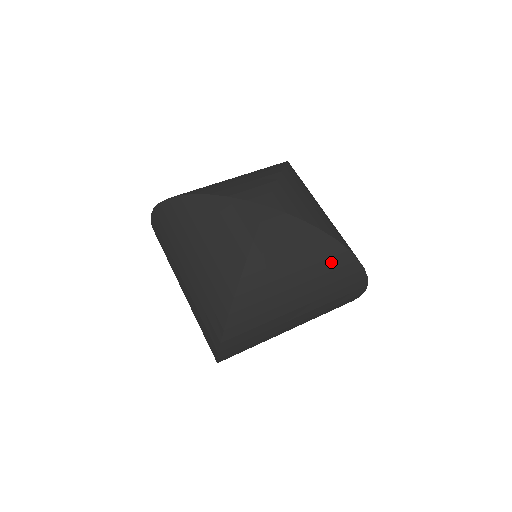
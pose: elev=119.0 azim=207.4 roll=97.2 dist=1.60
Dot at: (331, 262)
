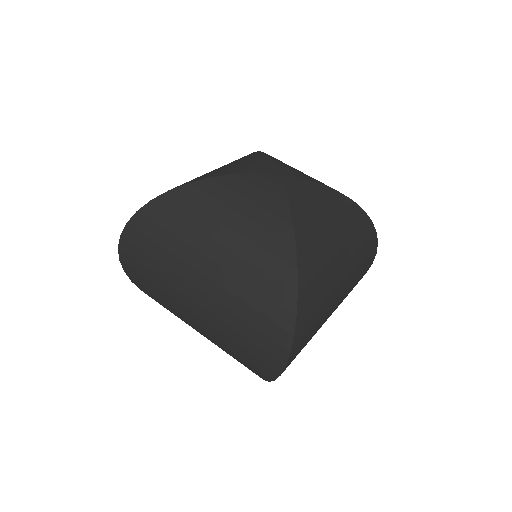
Dot at: (355, 223)
